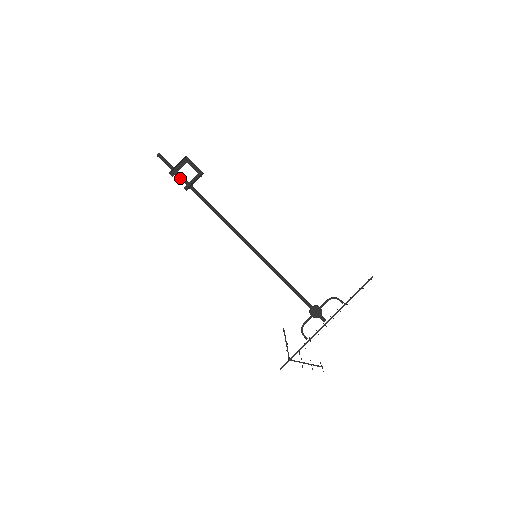
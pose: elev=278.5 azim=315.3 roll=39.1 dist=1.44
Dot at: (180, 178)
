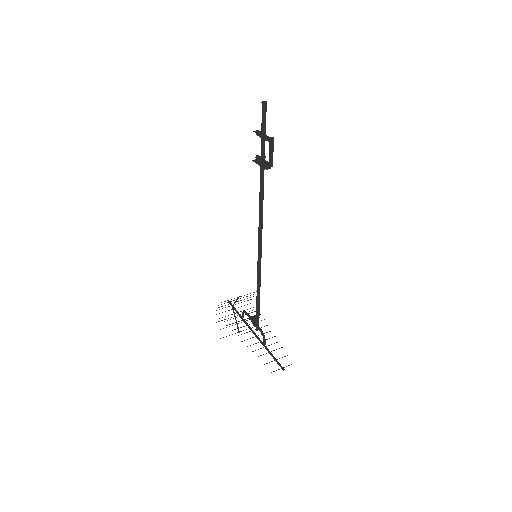
Dot at: (261, 144)
